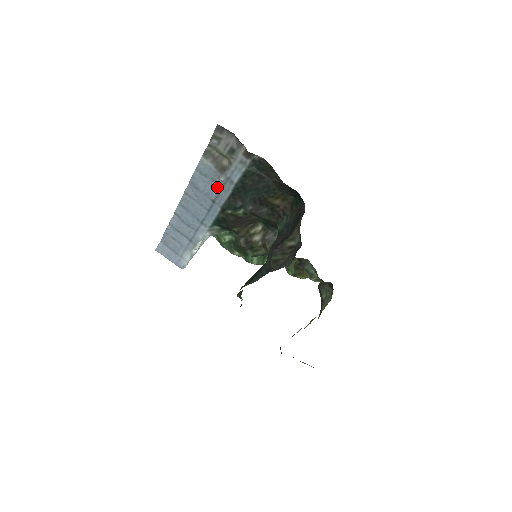
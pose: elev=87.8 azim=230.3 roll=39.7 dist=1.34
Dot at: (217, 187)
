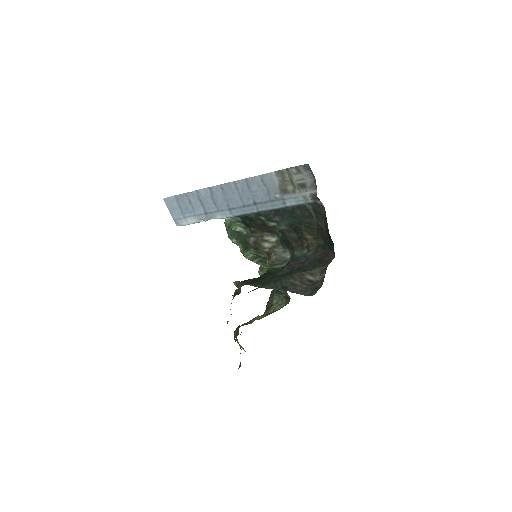
Dot at: (268, 197)
